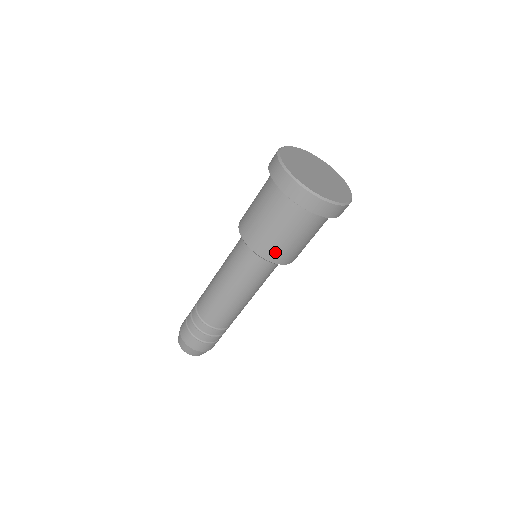
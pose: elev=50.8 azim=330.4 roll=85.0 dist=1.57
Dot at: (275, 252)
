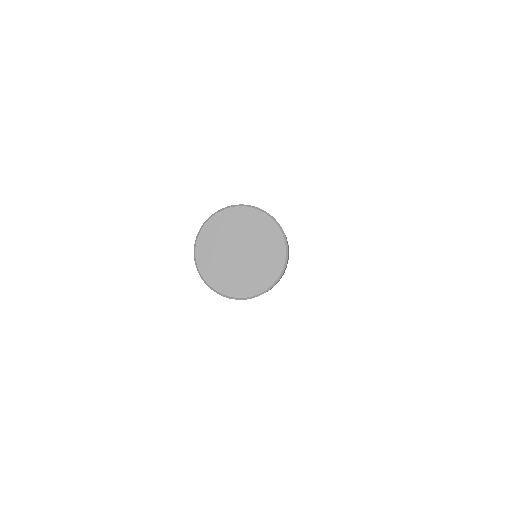
Dot at: occluded
